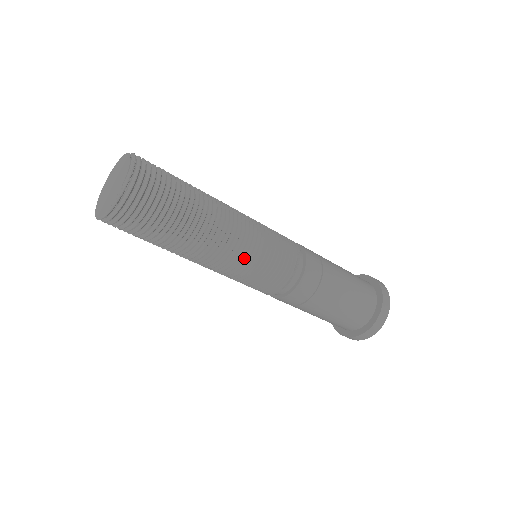
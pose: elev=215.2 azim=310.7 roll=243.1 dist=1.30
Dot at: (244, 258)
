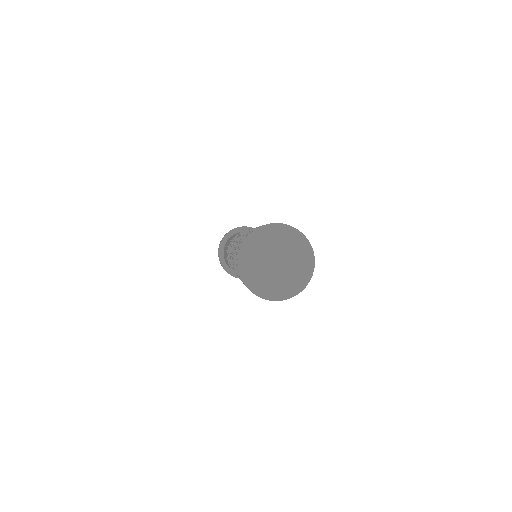
Dot at: occluded
